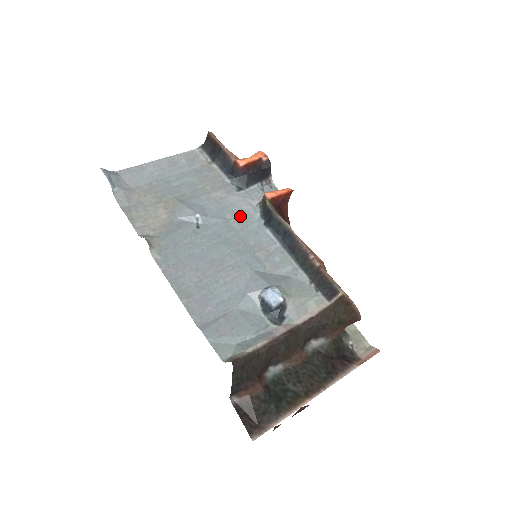
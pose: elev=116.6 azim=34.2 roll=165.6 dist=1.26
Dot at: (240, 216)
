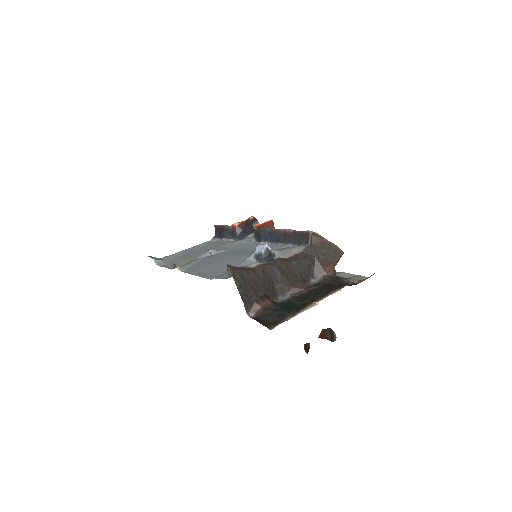
Dot at: (241, 245)
